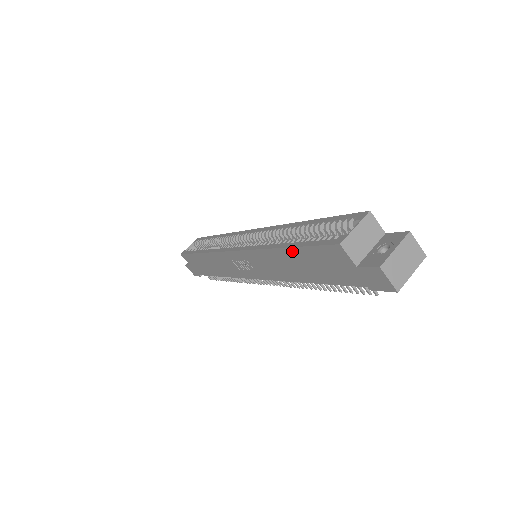
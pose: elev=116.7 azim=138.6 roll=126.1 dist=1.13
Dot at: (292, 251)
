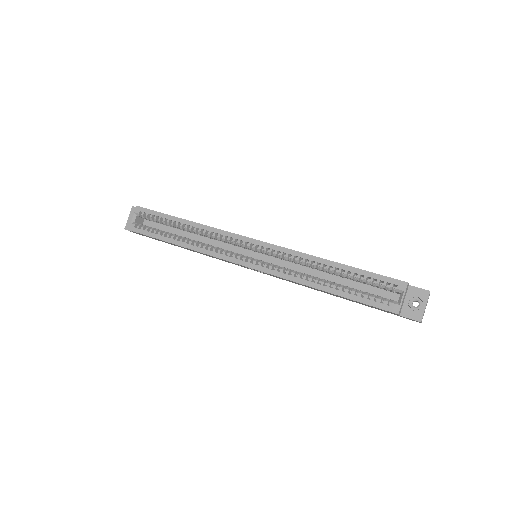
Dot at: (339, 296)
